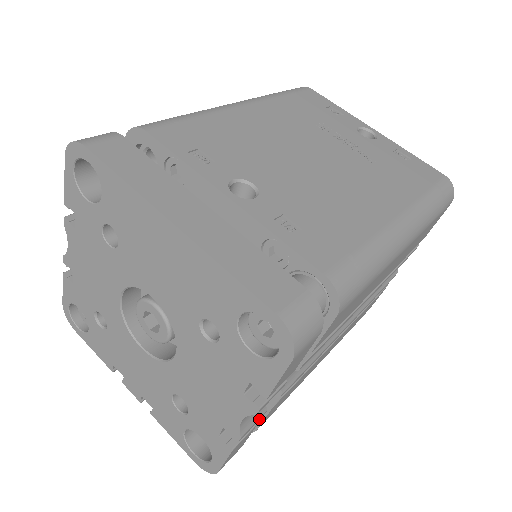
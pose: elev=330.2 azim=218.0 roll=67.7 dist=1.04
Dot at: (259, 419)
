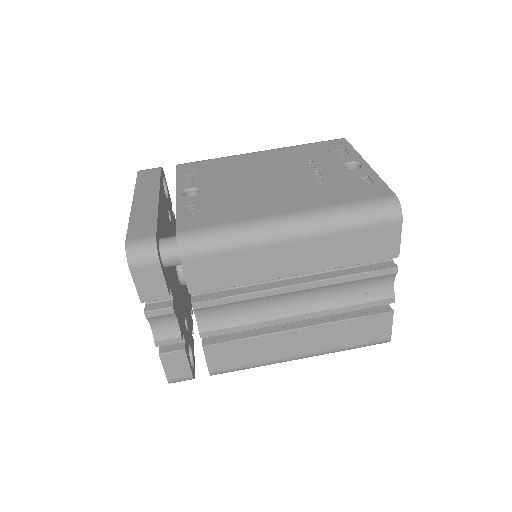
Dot at: (176, 340)
